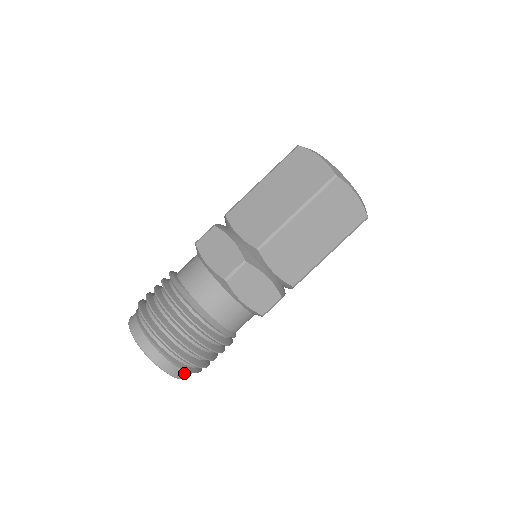
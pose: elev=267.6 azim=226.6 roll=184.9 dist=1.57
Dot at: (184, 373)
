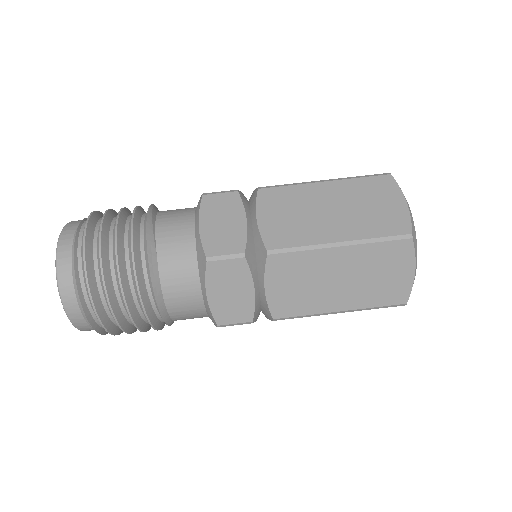
Dot at: (85, 325)
